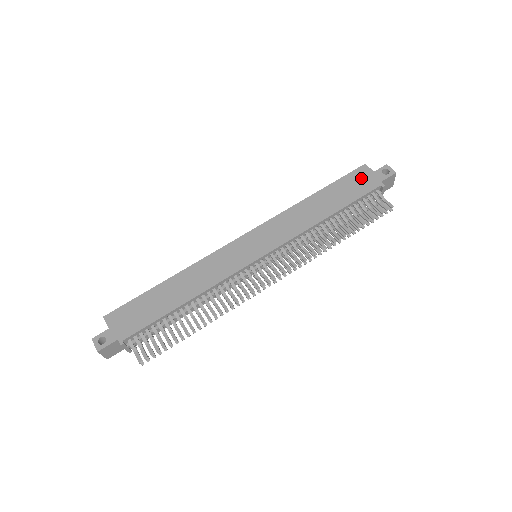
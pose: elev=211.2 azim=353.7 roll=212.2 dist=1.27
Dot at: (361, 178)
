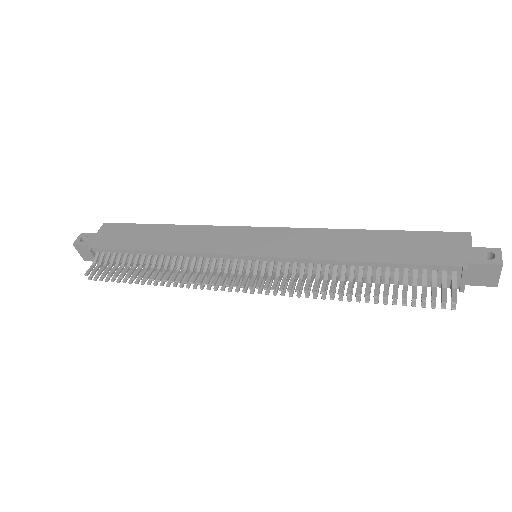
Dot at: (446, 244)
